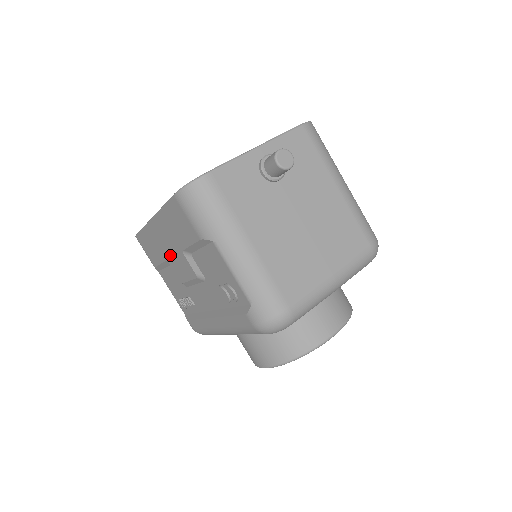
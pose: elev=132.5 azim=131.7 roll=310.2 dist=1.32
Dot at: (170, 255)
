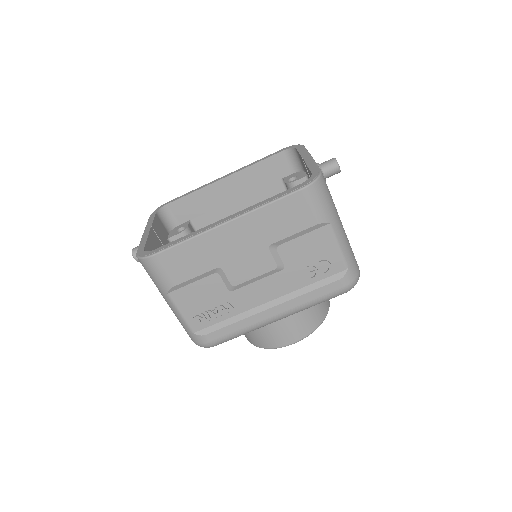
Dot at: (235, 258)
